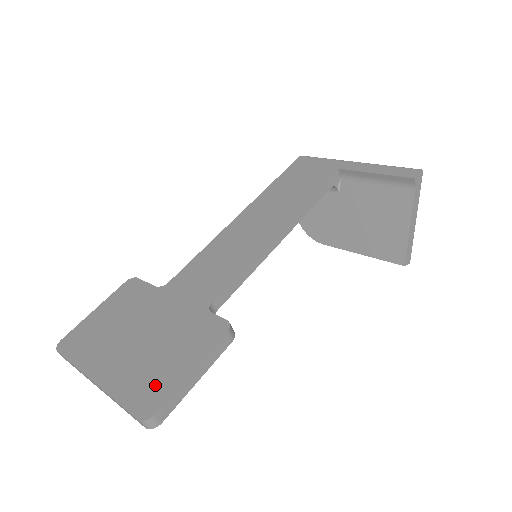
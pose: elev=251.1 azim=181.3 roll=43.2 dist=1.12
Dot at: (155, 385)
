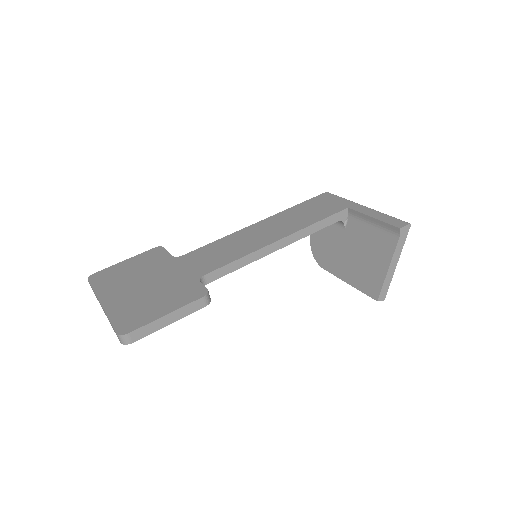
Dot at: (138, 316)
